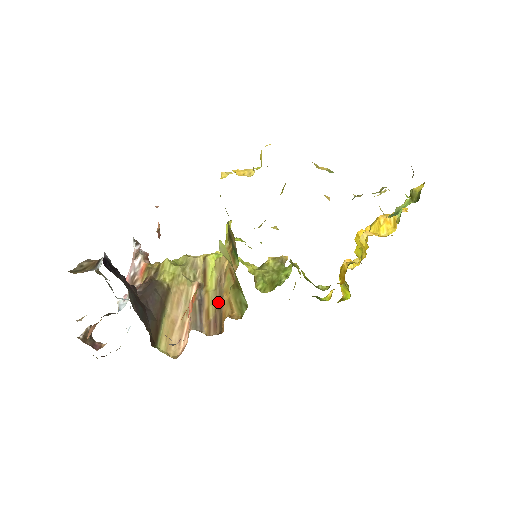
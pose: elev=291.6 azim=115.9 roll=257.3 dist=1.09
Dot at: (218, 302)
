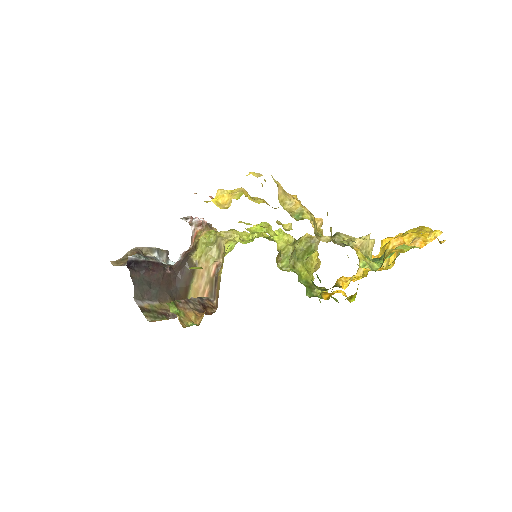
Dot at: (219, 288)
